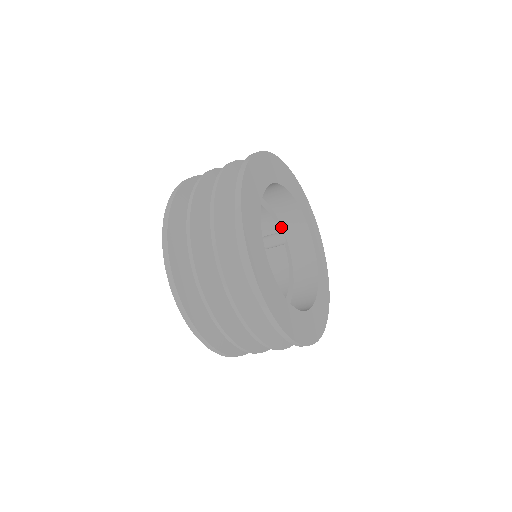
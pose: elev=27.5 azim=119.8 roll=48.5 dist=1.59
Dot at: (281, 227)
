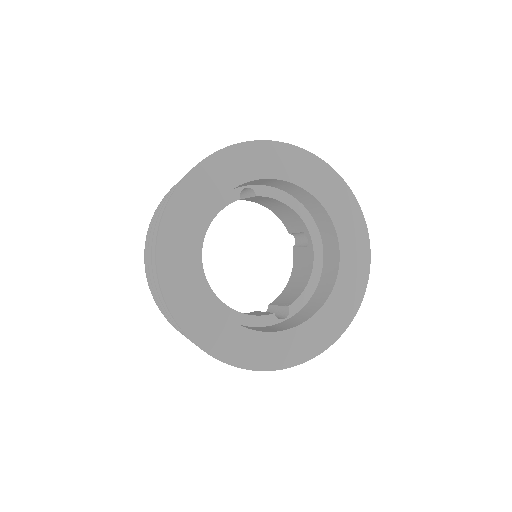
Dot at: (235, 191)
